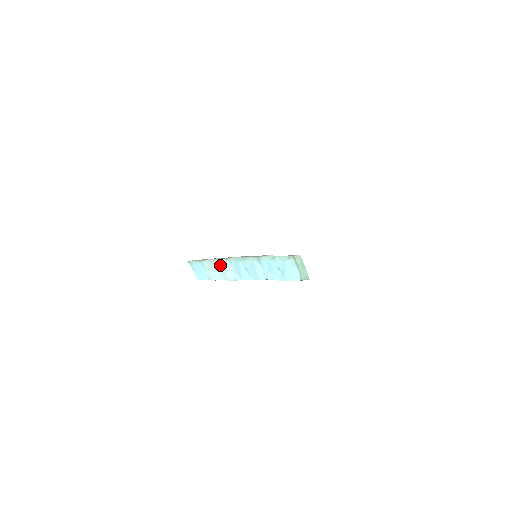
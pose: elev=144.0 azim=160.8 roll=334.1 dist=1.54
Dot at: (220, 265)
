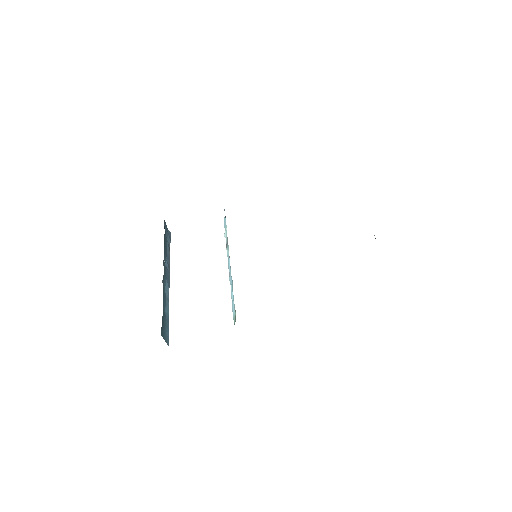
Dot at: (227, 237)
